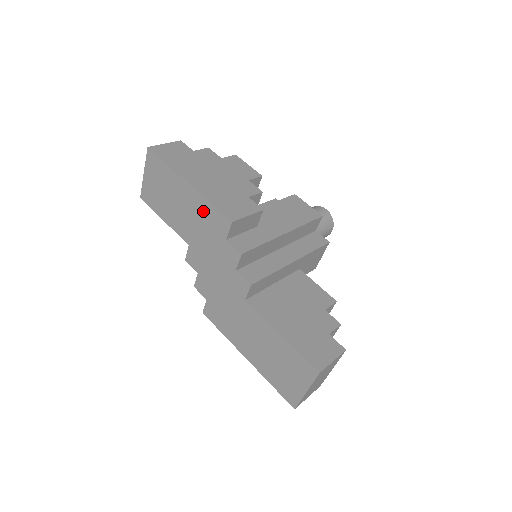
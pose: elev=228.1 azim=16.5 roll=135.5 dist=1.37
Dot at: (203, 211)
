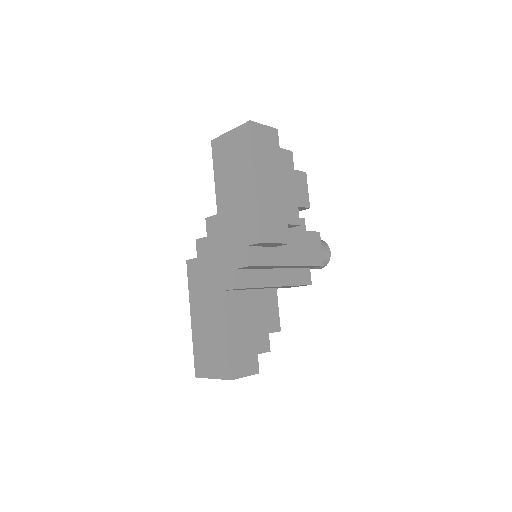
Dot at: (249, 210)
